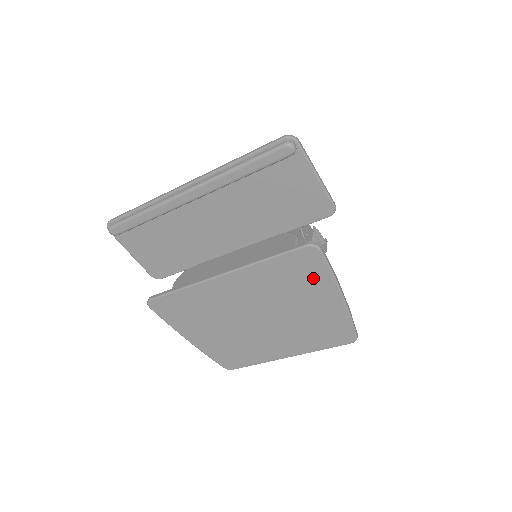
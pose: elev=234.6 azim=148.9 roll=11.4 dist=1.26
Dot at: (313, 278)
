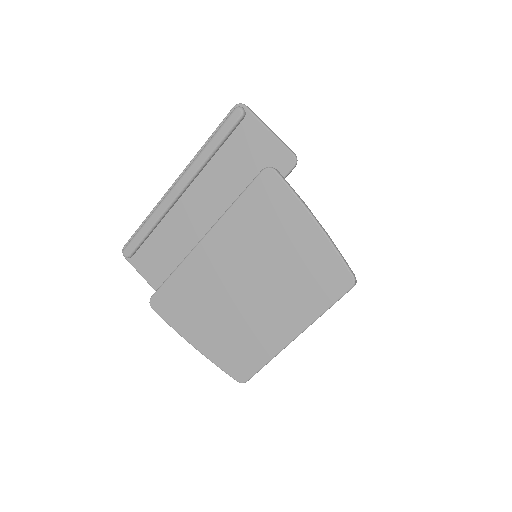
Dot at: (281, 208)
